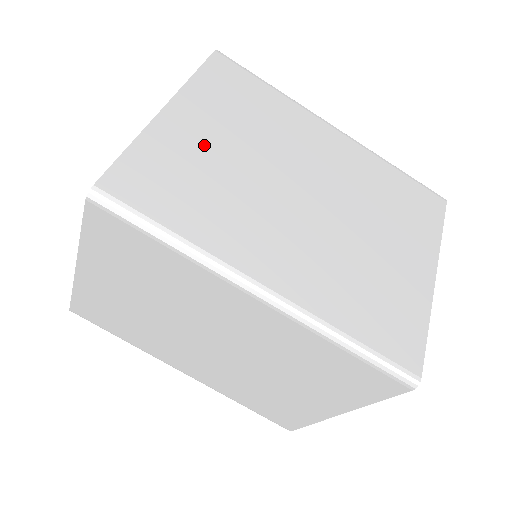
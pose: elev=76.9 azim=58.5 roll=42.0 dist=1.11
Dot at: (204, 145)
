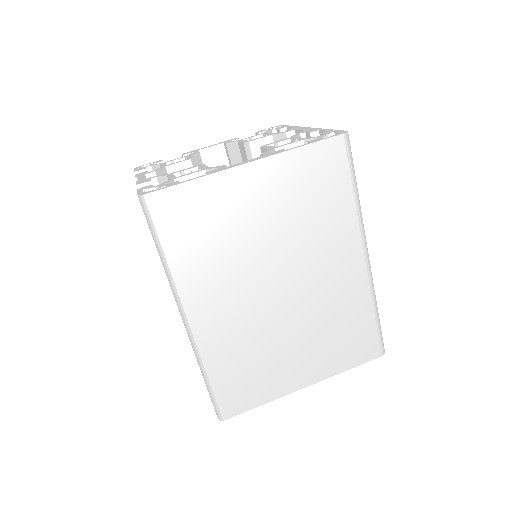
Dot at: occluded
